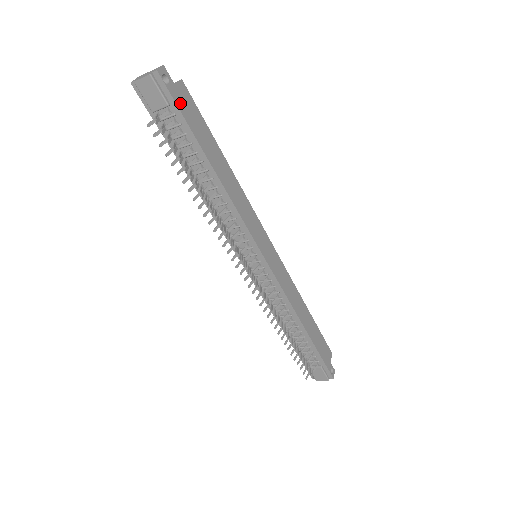
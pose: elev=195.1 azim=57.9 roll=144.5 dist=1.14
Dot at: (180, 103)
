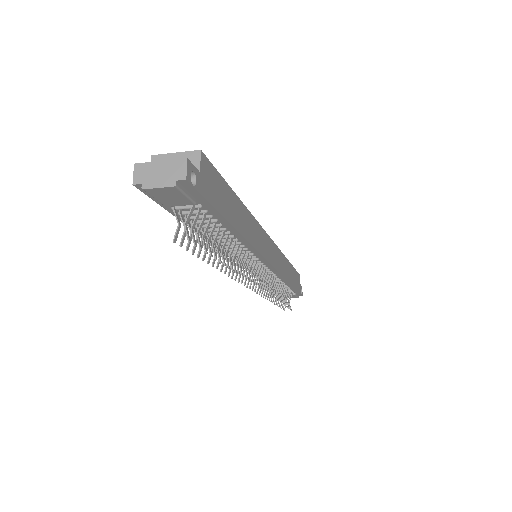
Dot at: (207, 191)
